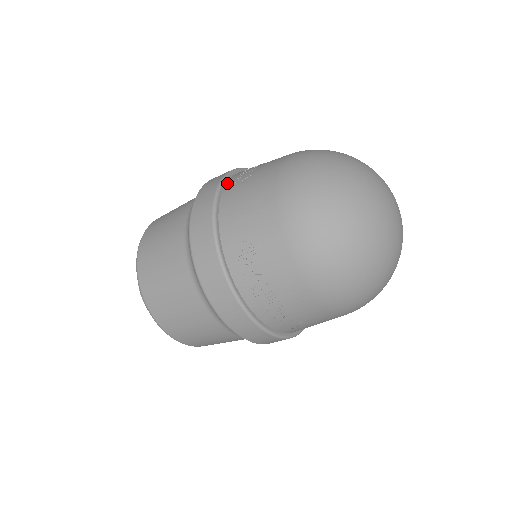
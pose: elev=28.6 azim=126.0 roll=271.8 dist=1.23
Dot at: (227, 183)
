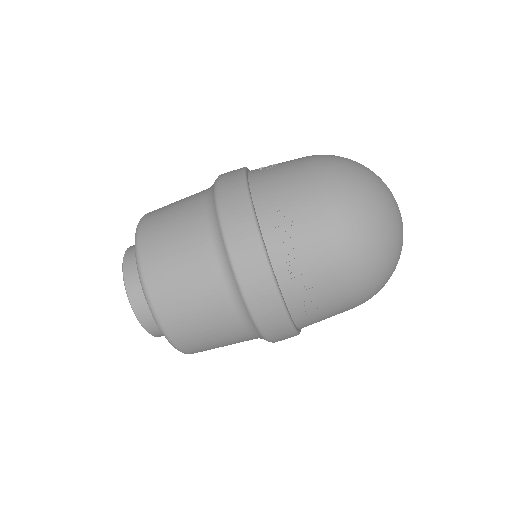
Dot at: (249, 171)
